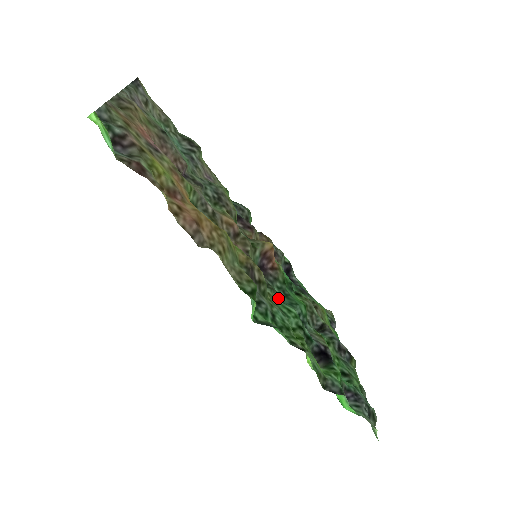
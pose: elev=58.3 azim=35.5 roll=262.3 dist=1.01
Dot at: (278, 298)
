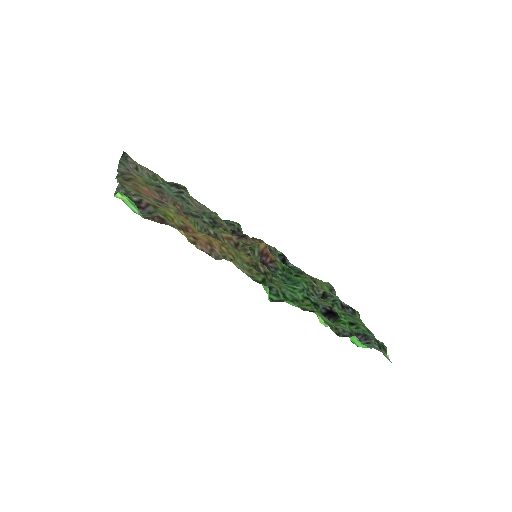
Dot at: (283, 282)
